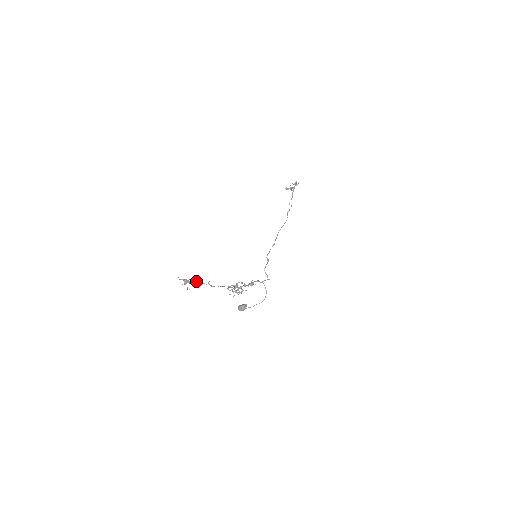
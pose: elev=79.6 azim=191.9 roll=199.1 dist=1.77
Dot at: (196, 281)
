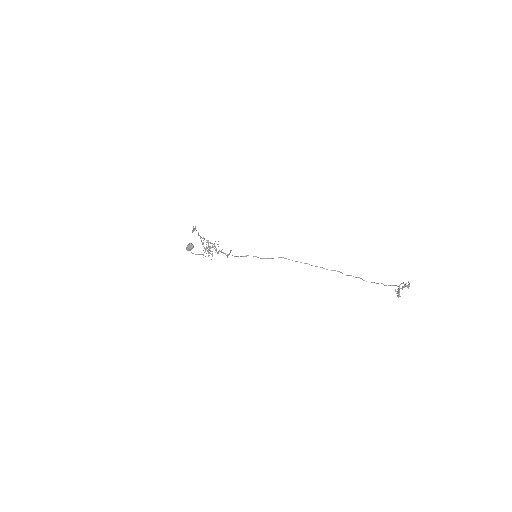
Dot at: occluded
